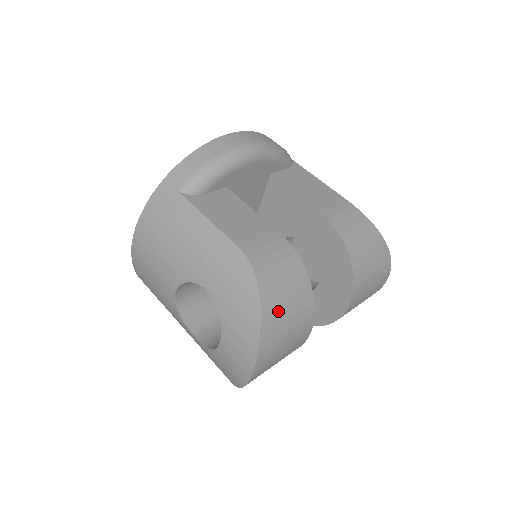
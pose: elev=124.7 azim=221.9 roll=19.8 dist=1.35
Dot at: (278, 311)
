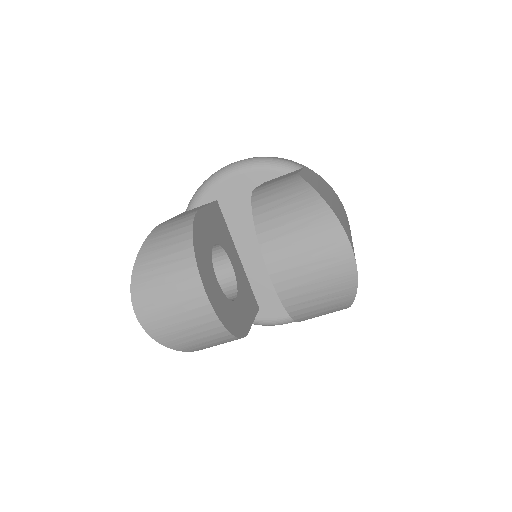
Dot at: (152, 258)
